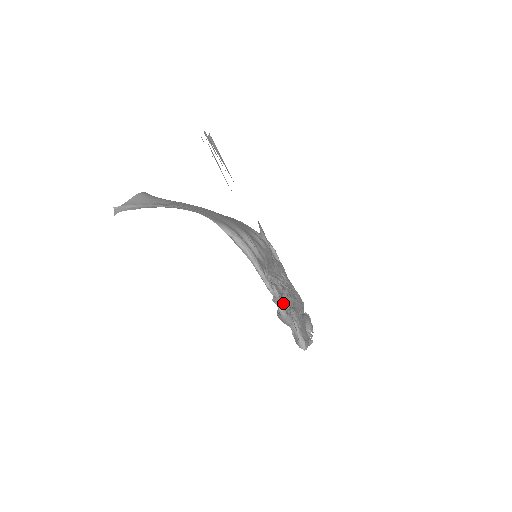
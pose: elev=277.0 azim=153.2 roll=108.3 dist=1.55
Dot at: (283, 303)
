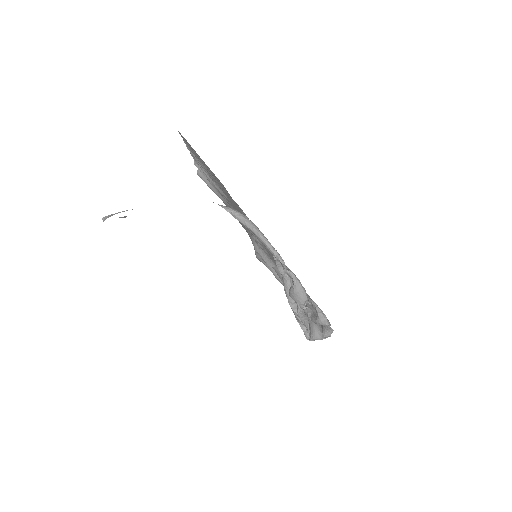
Dot at: occluded
